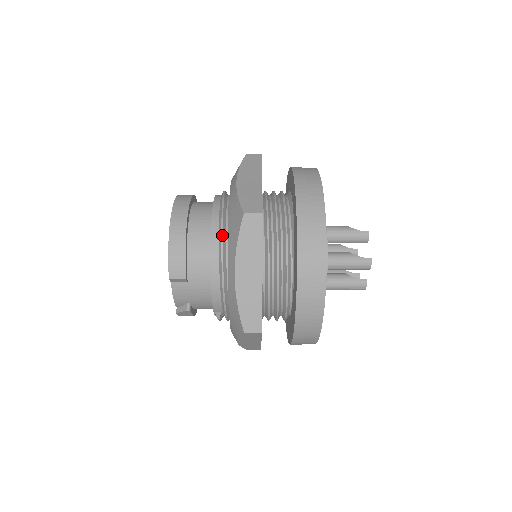
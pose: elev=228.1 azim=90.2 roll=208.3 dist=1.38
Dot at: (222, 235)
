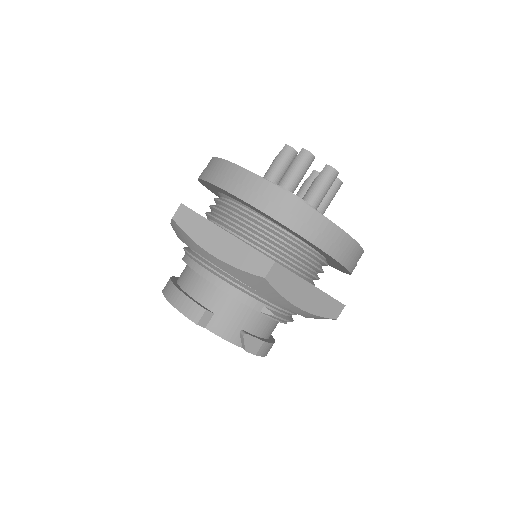
Dot at: (193, 256)
